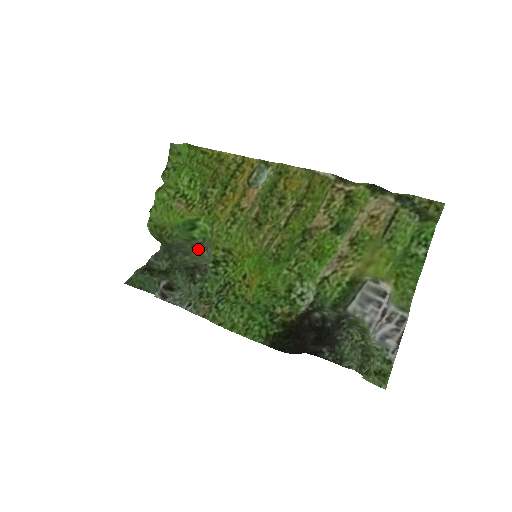
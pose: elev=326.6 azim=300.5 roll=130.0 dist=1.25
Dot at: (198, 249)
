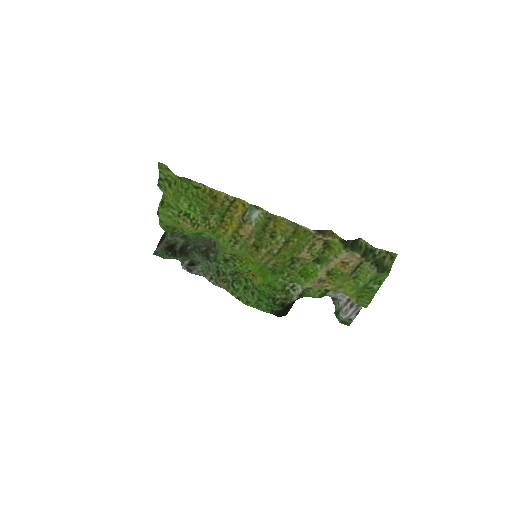
Dot at: occluded
